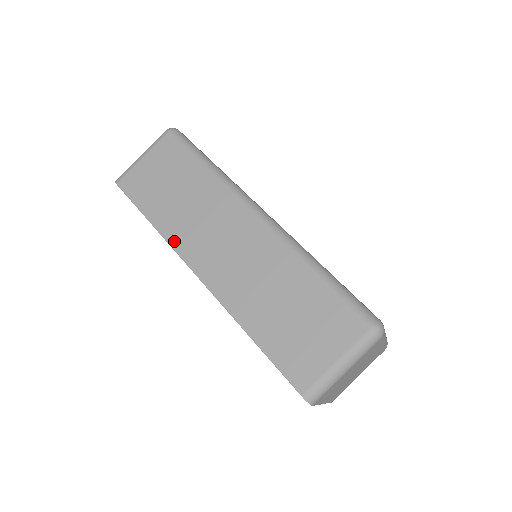
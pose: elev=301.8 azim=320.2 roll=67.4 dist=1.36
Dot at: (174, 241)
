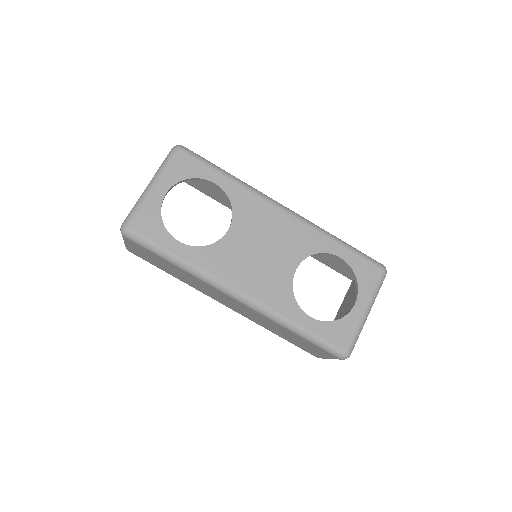
Dot at: (197, 289)
